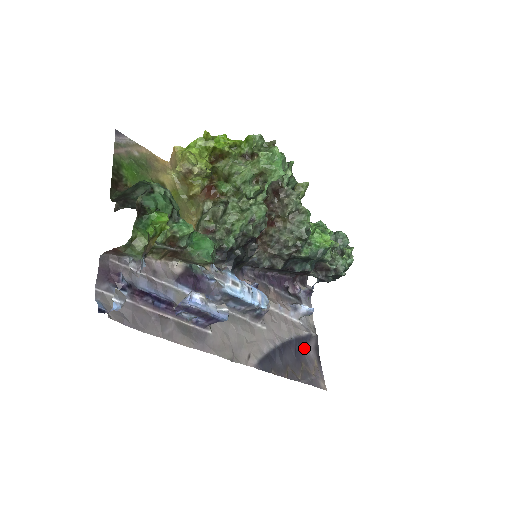
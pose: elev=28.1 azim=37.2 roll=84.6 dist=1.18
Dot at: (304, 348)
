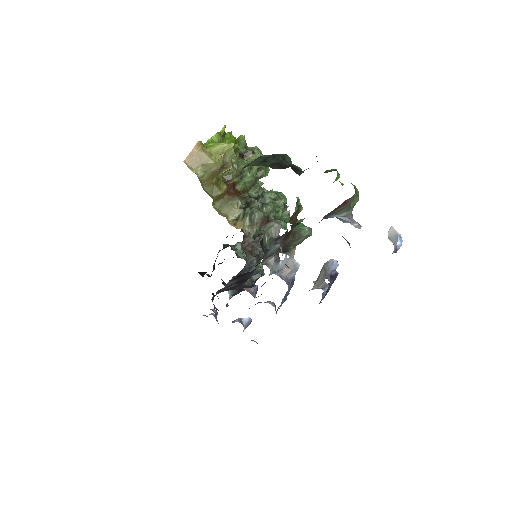
Dot at: occluded
